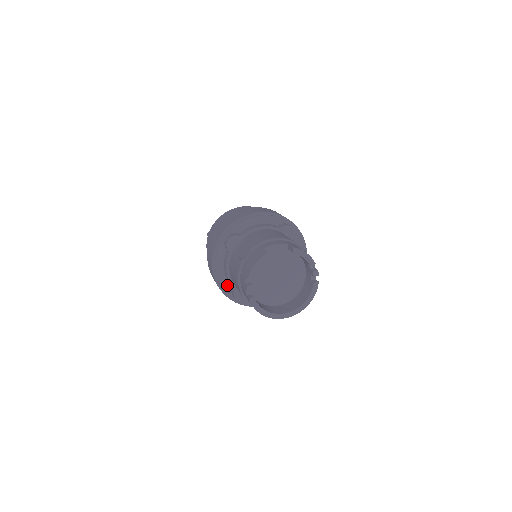
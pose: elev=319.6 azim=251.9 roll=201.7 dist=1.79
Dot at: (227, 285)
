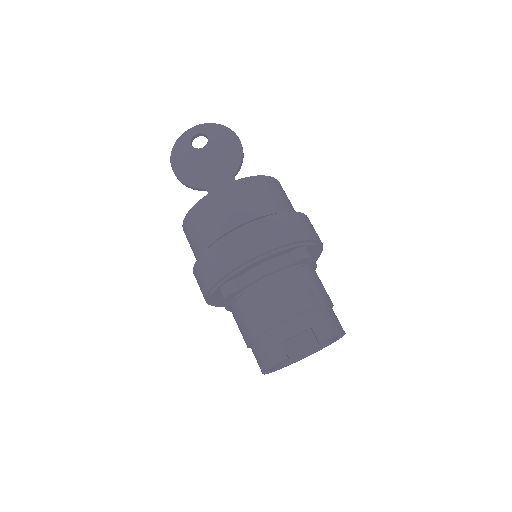
Dot at: occluded
